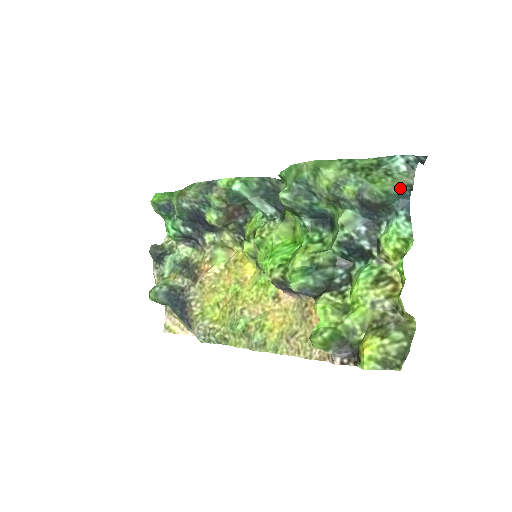
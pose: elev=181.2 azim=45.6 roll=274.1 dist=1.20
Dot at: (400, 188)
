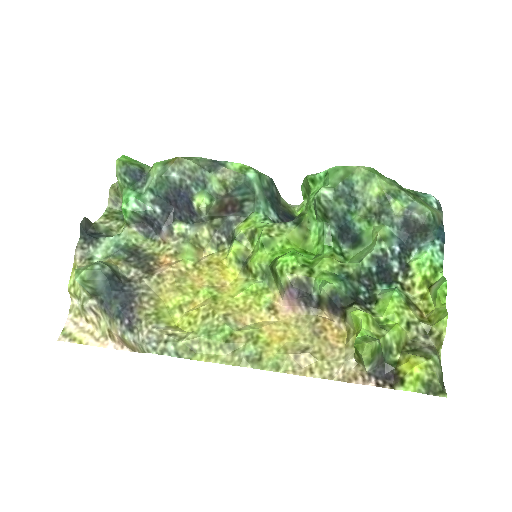
Dot at: (438, 219)
